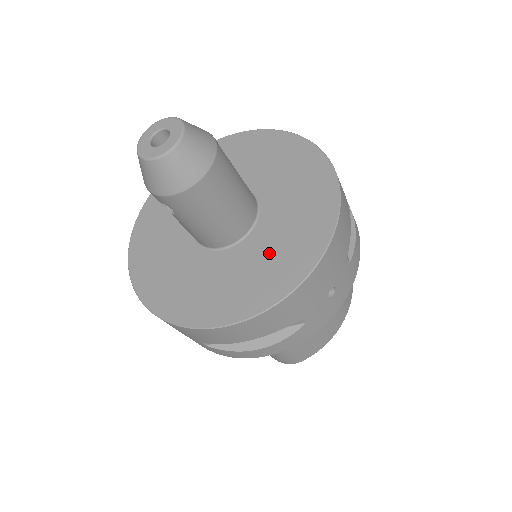
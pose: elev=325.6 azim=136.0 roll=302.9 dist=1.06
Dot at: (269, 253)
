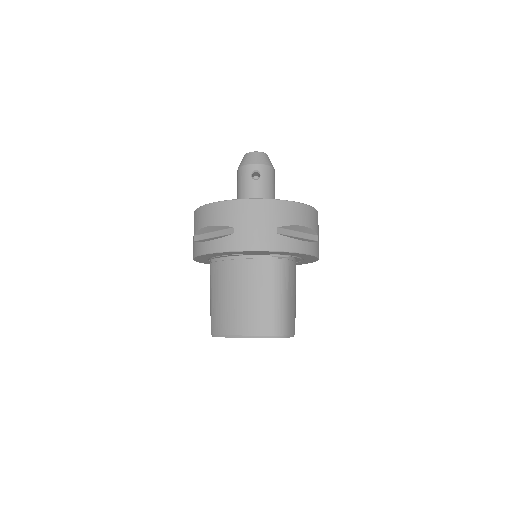
Dot at: occluded
